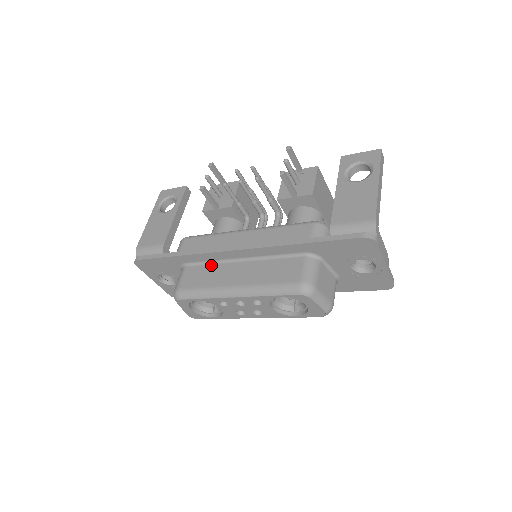
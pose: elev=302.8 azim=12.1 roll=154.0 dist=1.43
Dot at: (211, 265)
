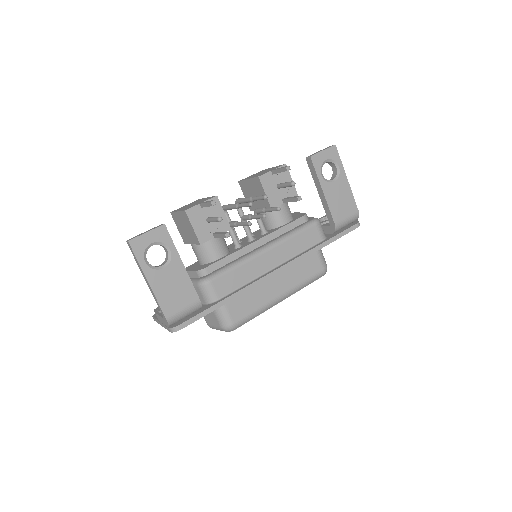
Dot at: occluded
